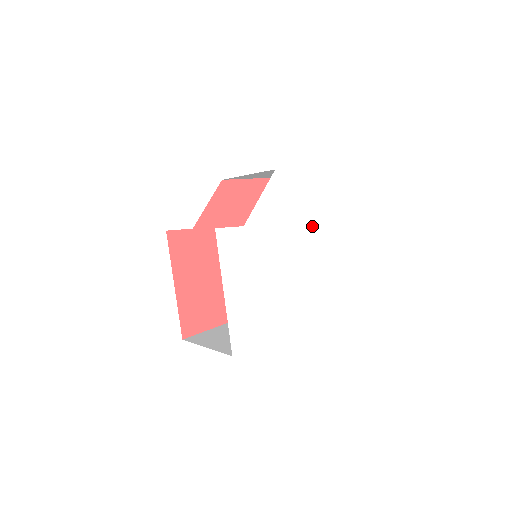
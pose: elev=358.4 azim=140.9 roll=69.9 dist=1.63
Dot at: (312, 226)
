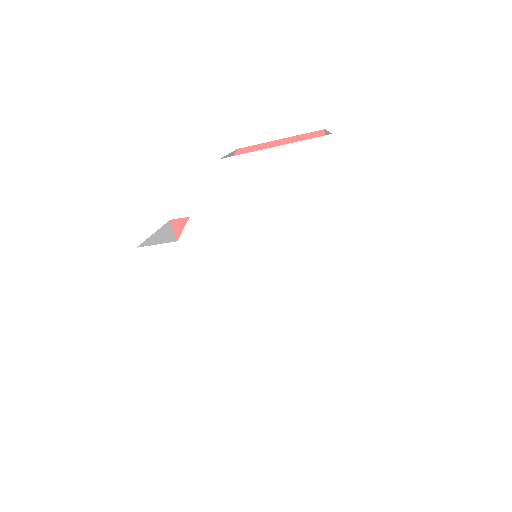
Dot at: (301, 229)
